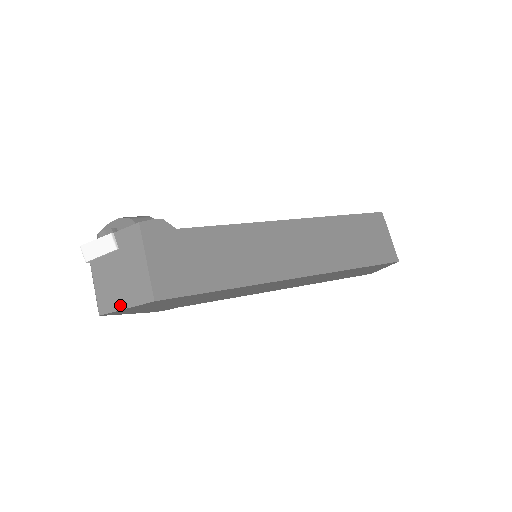
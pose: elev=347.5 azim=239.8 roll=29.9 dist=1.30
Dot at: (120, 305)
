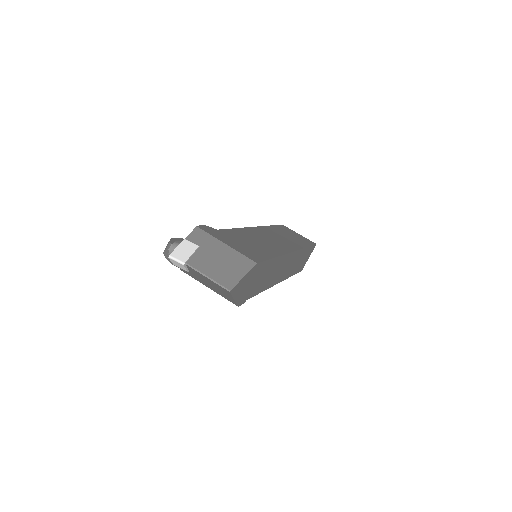
Dot at: (237, 277)
